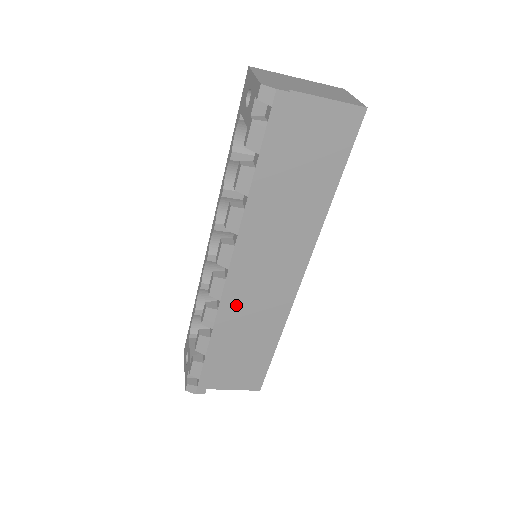
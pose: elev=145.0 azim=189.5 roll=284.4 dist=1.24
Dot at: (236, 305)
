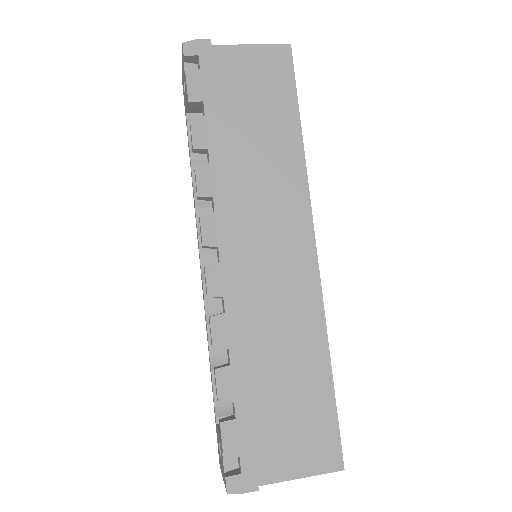
Dot at: (249, 308)
